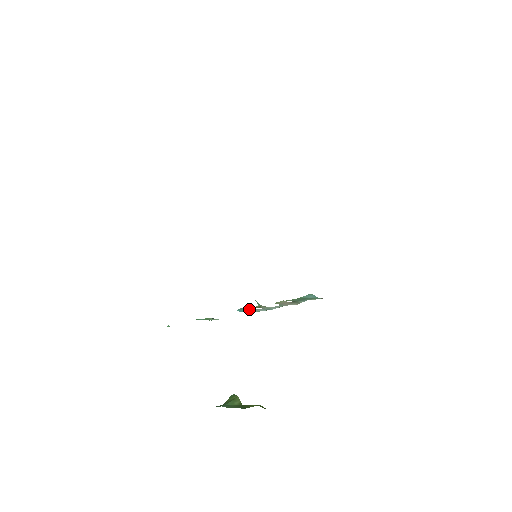
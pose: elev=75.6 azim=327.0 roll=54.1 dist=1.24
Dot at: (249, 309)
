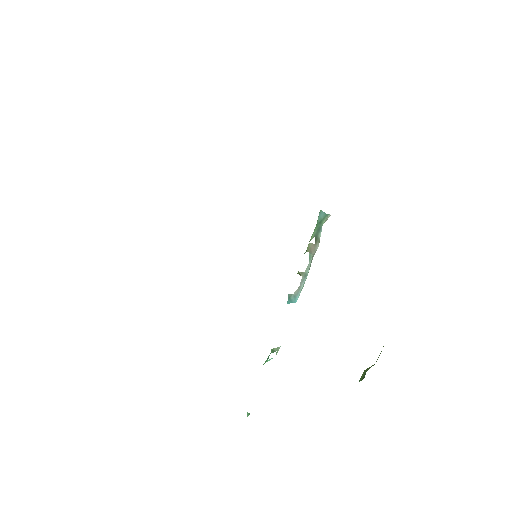
Dot at: (293, 294)
